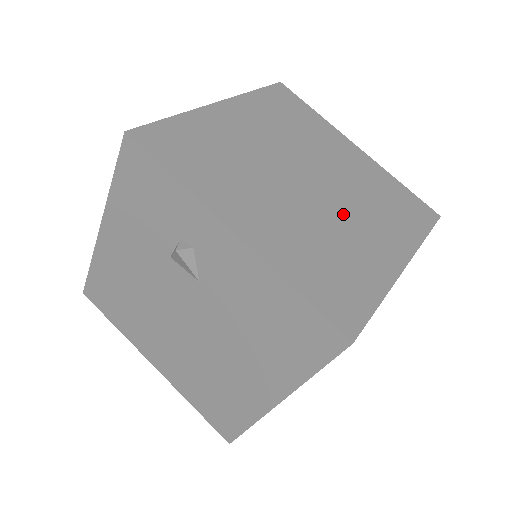
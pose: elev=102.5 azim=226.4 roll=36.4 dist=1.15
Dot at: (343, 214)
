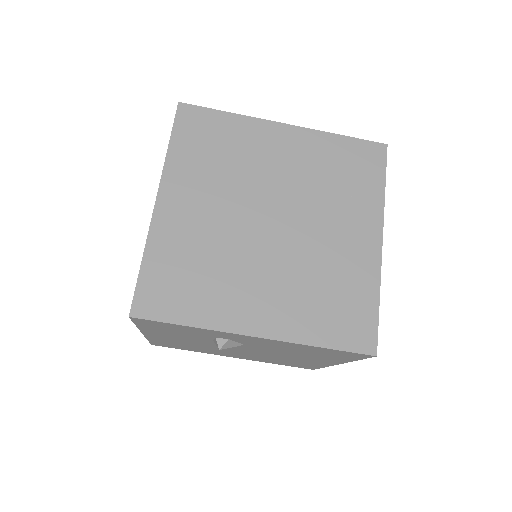
Dot at: (314, 233)
